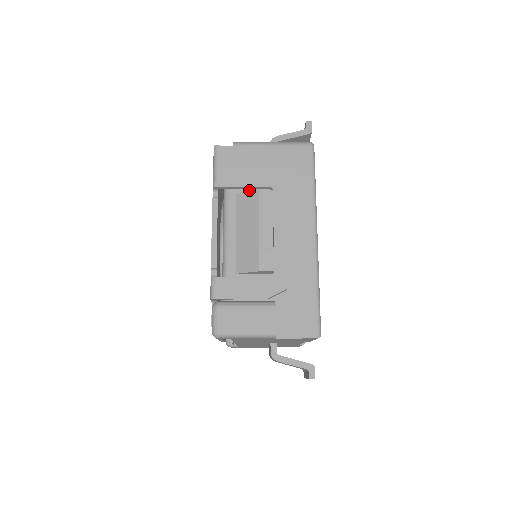
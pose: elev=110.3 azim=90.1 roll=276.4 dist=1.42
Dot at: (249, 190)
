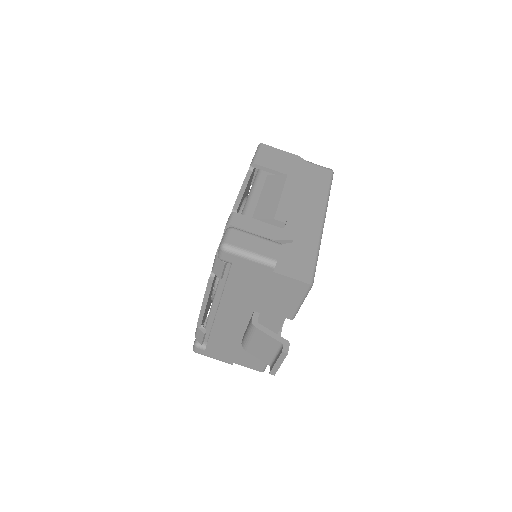
Dot at: occluded
